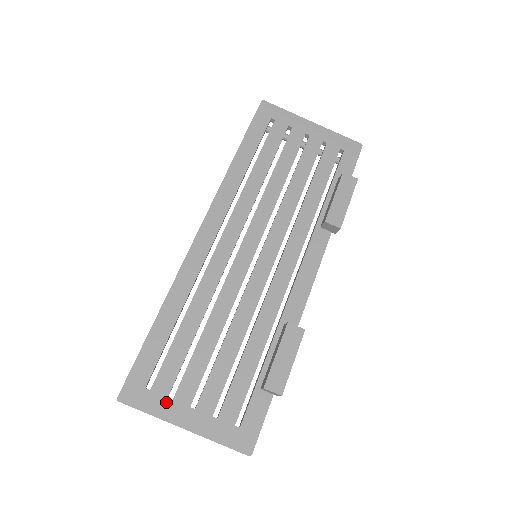
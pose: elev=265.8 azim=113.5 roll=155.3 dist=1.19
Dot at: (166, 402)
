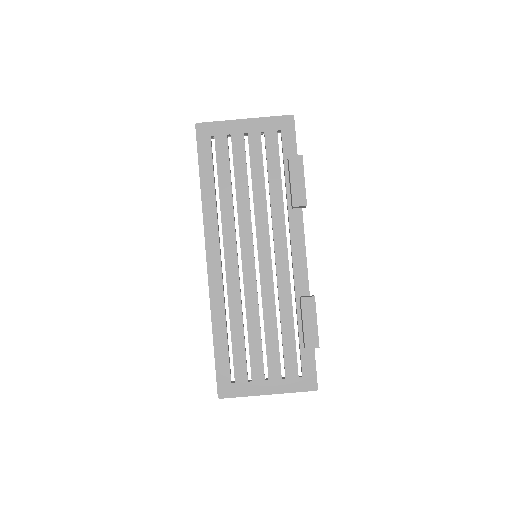
Dot at: (248, 385)
